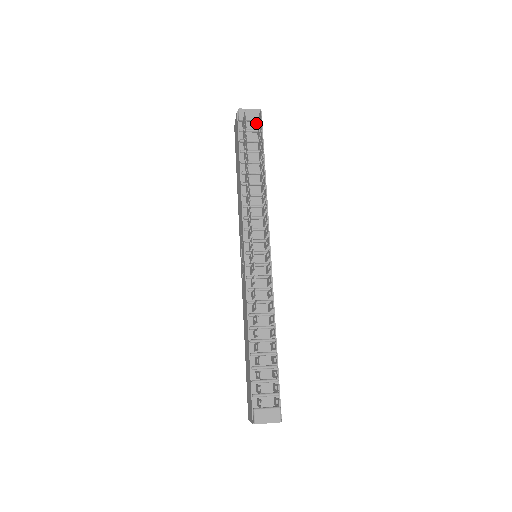
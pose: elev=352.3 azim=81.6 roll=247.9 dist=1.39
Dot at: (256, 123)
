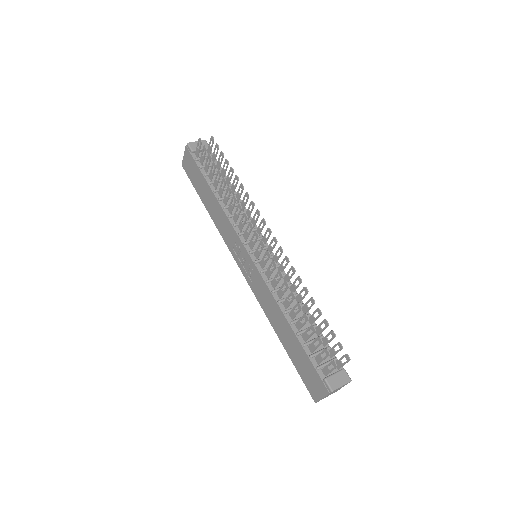
Dot at: (206, 152)
